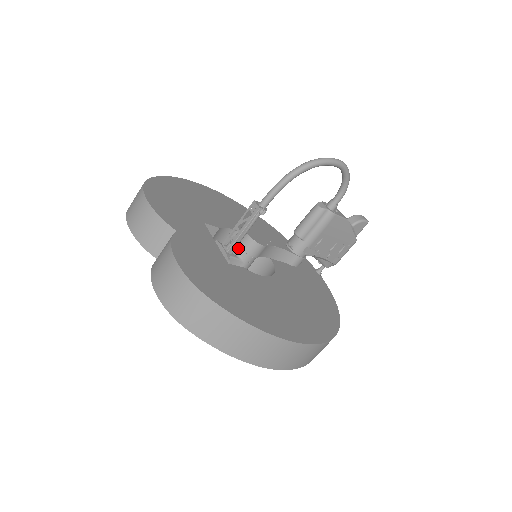
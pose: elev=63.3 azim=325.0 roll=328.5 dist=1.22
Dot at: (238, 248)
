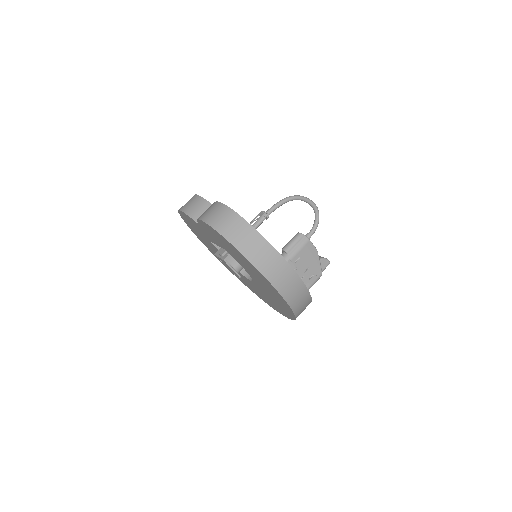
Dot at: occluded
